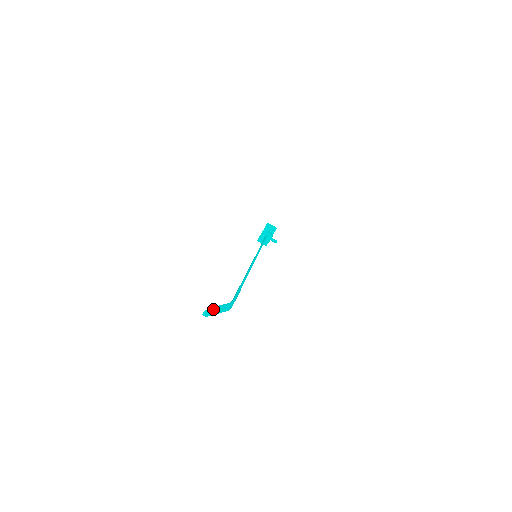
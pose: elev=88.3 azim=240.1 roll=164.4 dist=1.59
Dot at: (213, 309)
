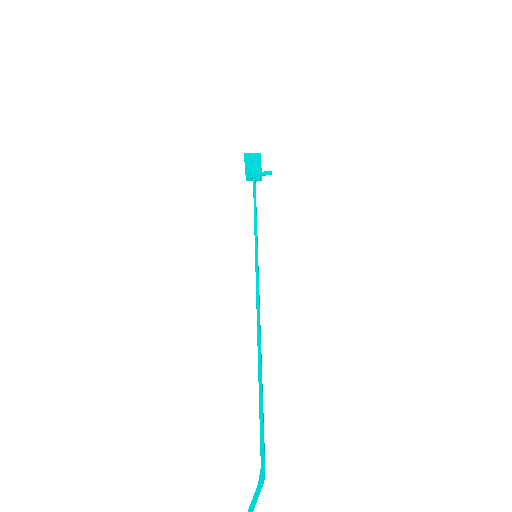
Dot at: out of frame
